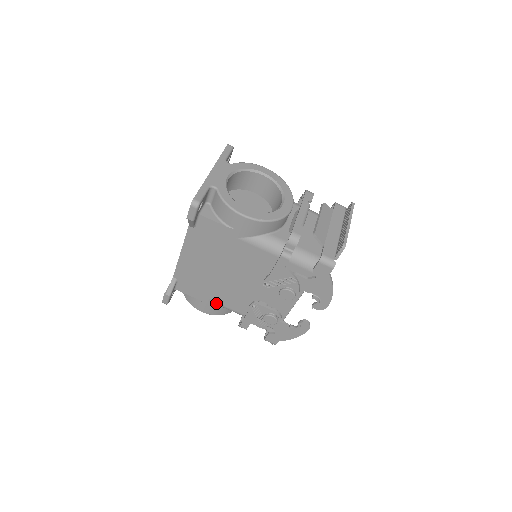
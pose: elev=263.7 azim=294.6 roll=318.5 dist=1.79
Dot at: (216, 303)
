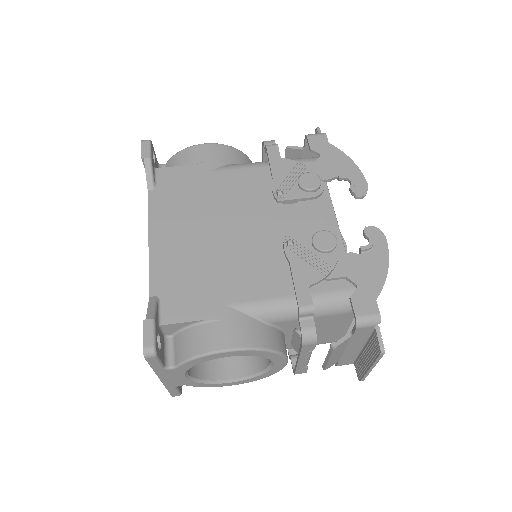
Dot at: (239, 305)
